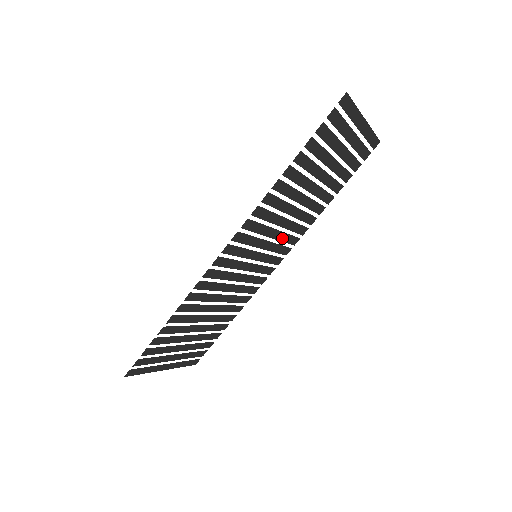
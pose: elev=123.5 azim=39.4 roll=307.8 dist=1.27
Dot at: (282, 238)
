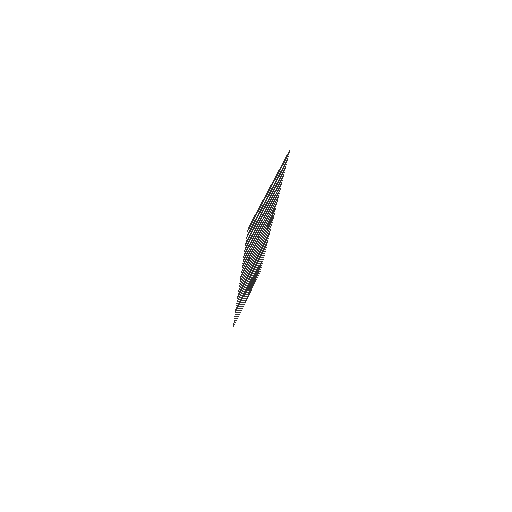
Dot at: occluded
